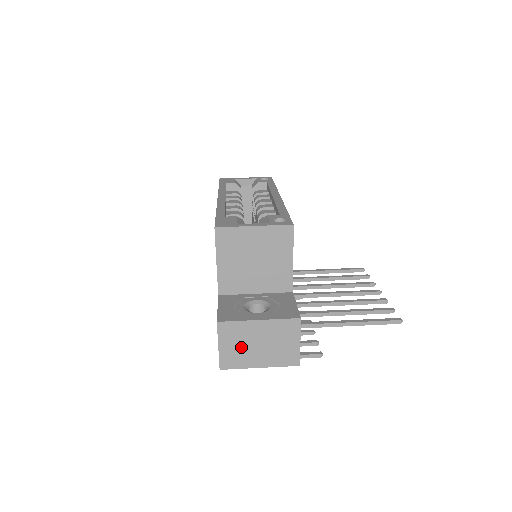
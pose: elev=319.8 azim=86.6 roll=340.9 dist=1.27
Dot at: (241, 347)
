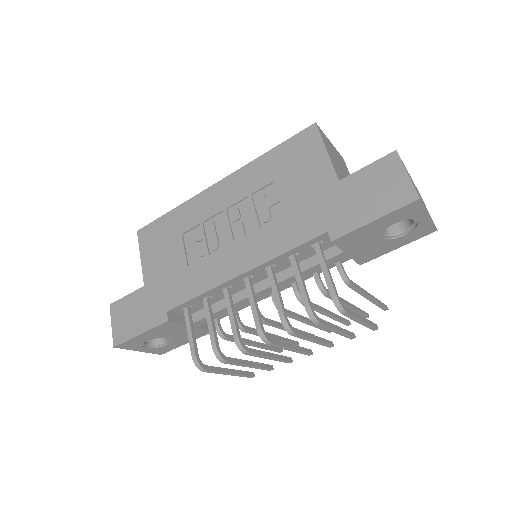
Dot at: occluded
